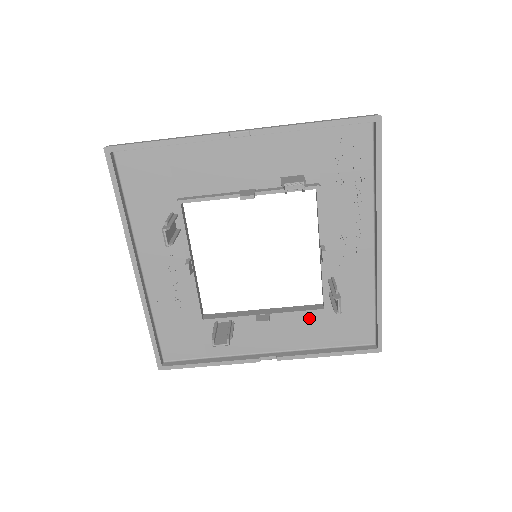
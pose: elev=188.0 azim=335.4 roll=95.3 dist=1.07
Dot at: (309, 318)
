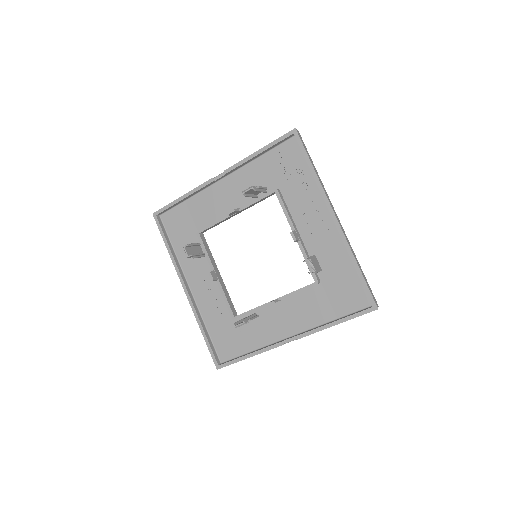
Dot at: (311, 296)
